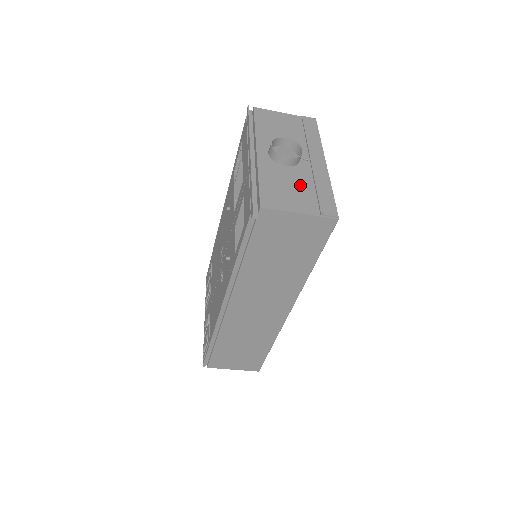
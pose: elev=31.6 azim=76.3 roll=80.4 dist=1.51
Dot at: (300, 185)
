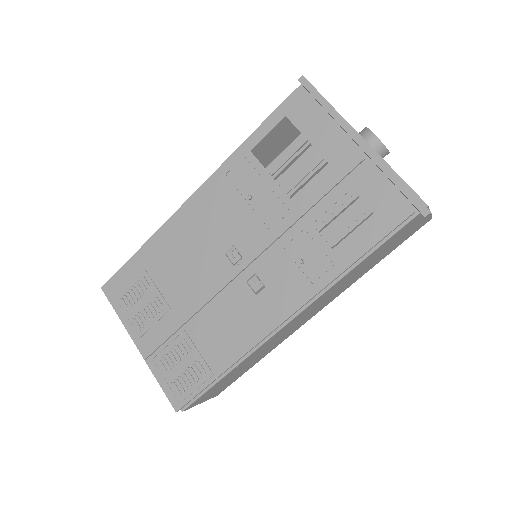
Dot at: occluded
